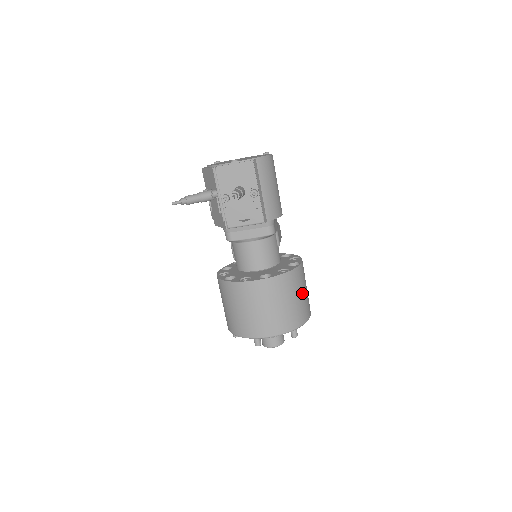
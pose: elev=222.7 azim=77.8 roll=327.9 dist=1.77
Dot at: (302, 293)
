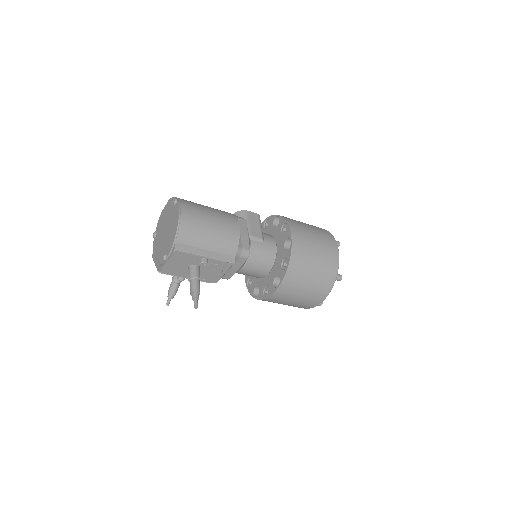
Dot at: (315, 255)
